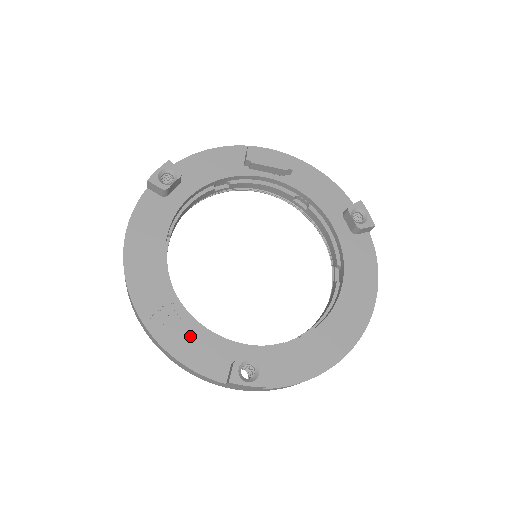
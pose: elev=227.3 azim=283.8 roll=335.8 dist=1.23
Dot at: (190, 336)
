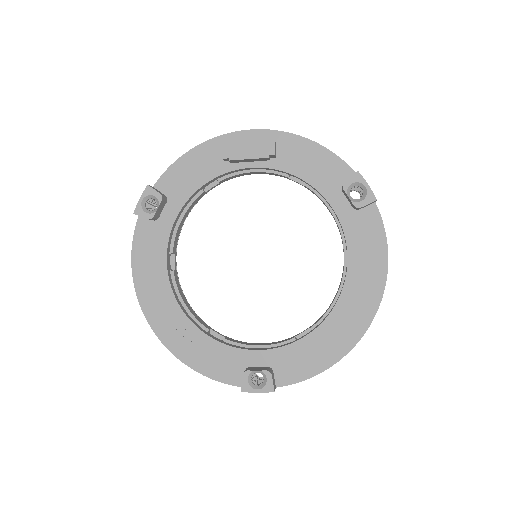
Dot at: (205, 351)
